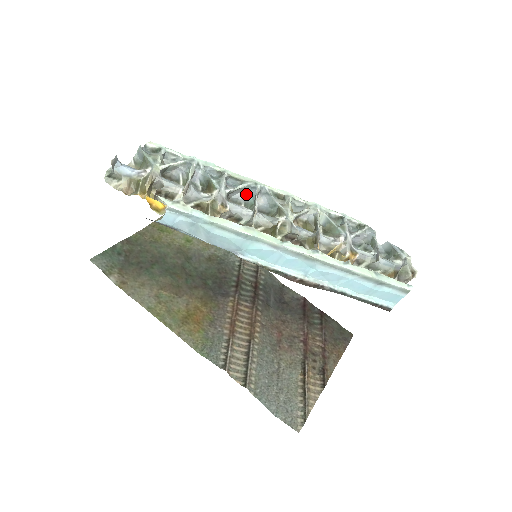
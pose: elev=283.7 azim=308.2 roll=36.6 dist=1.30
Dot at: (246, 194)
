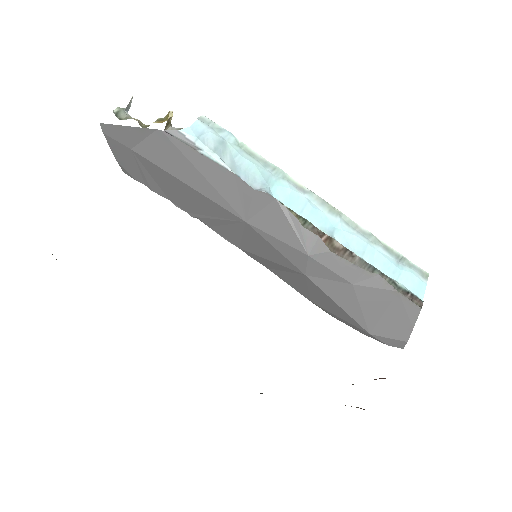
Dot at: occluded
